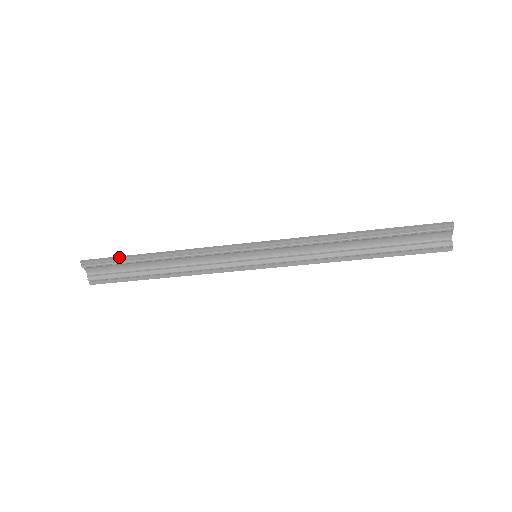
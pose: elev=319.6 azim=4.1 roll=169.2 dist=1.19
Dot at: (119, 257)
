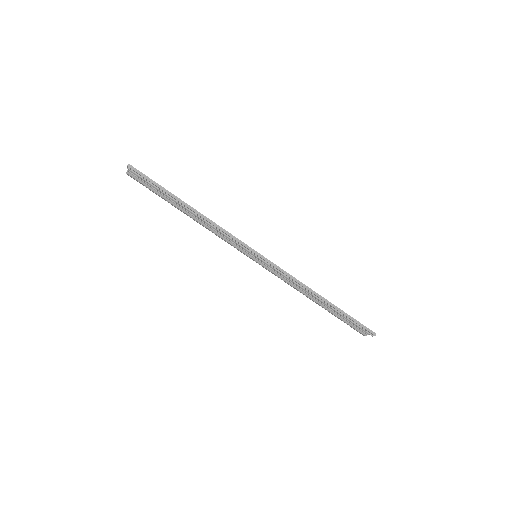
Dot at: (160, 187)
